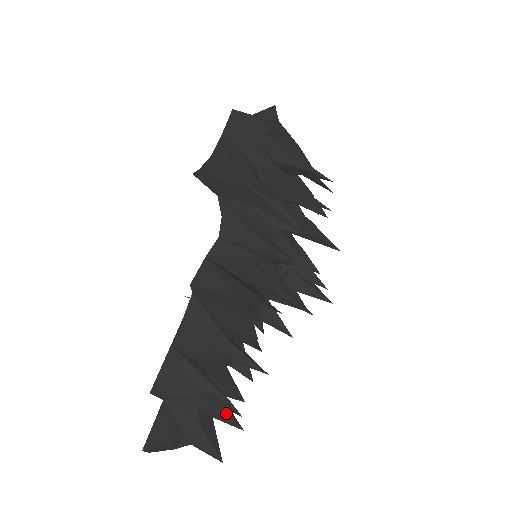
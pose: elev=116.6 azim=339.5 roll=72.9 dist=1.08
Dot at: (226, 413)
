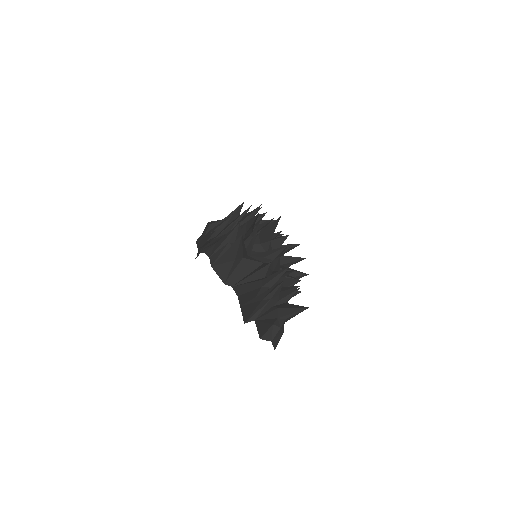
Dot at: (286, 293)
